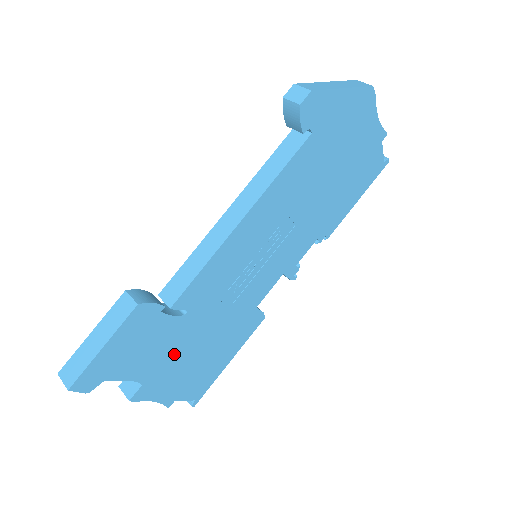
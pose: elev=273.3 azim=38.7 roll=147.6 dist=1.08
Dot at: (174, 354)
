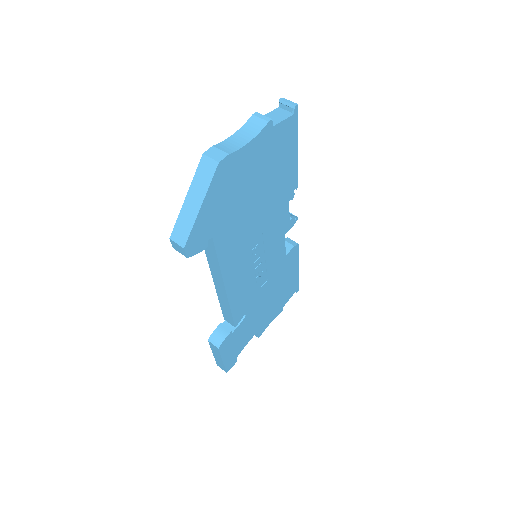
Dot at: (259, 316)
